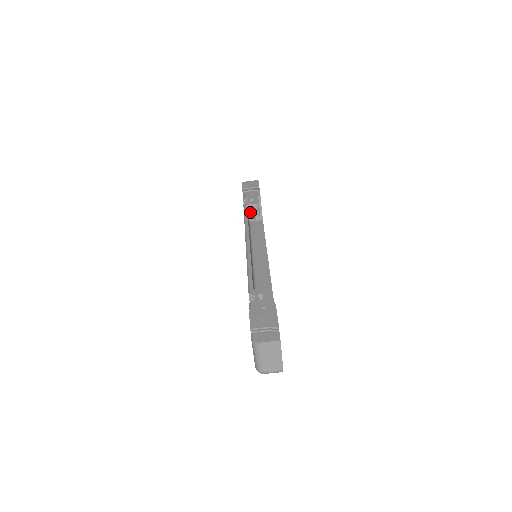
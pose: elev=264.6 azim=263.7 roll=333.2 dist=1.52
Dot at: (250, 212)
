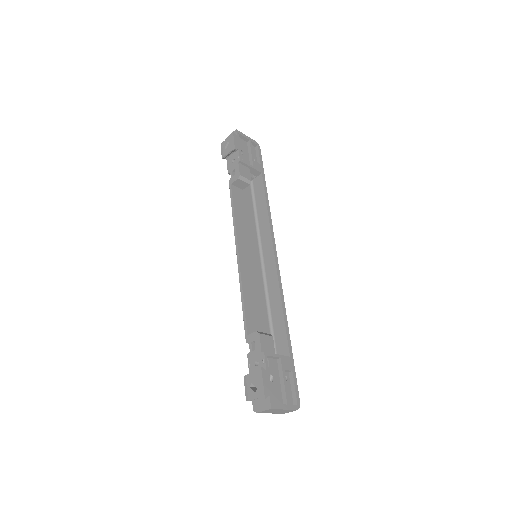
Dot at: (240, 186)
